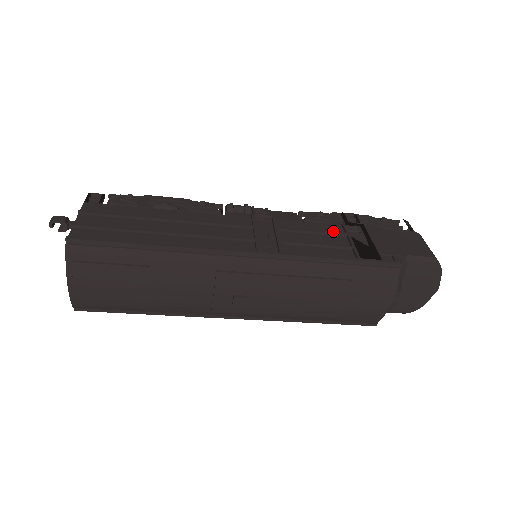
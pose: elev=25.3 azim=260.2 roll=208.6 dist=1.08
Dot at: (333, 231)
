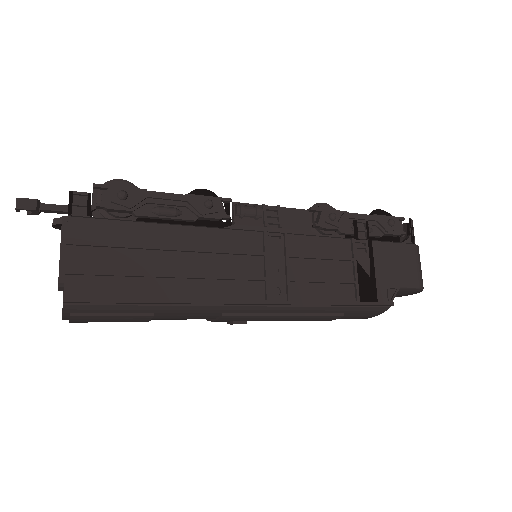
Dot at: (341, 252)
